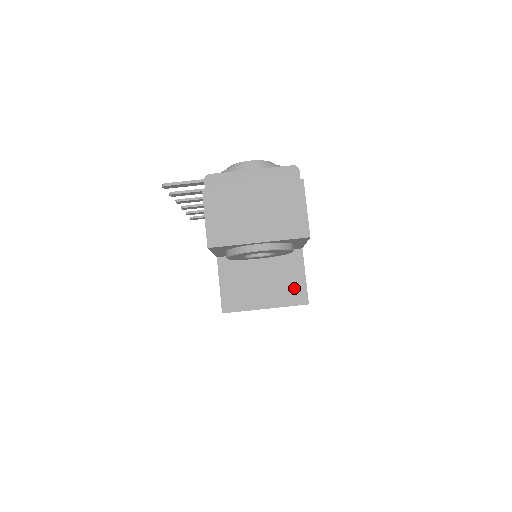
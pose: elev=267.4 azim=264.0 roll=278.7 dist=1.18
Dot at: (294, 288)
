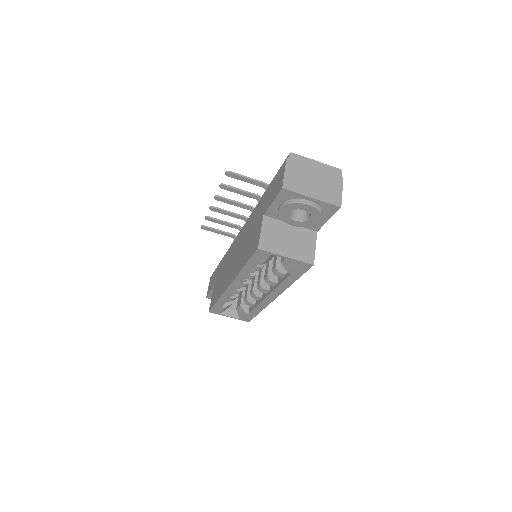
Dot at: (307, 252)
